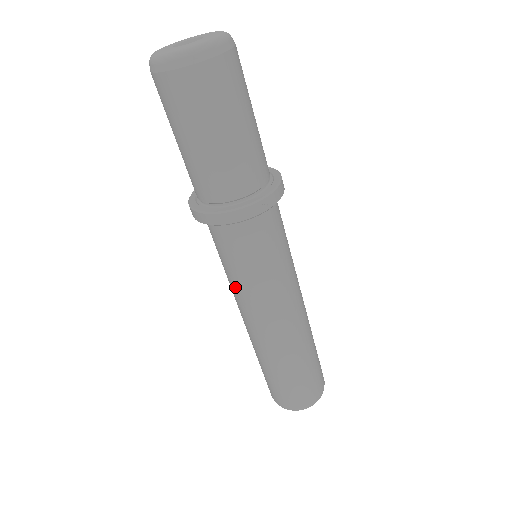
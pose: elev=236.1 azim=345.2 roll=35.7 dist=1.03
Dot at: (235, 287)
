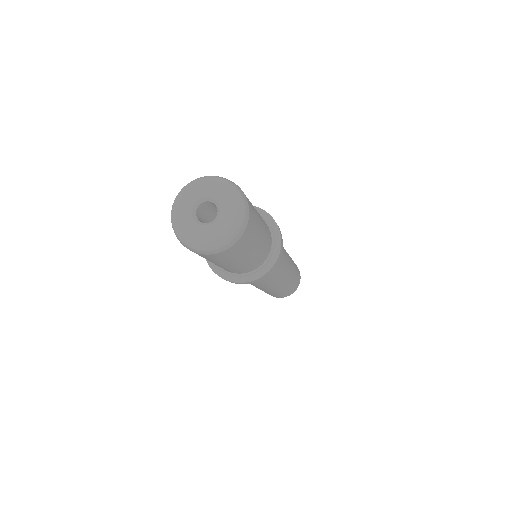
Dot at: occluded
